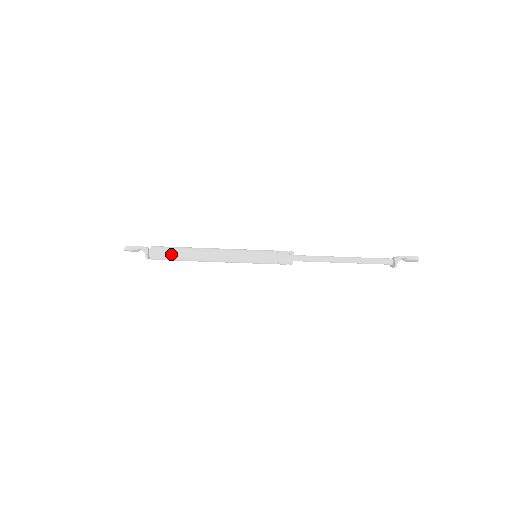
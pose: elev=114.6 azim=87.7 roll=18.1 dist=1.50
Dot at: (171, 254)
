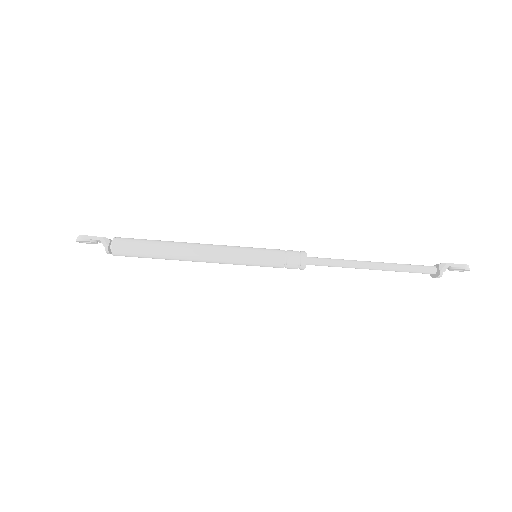
Dot at: (141, 249)
